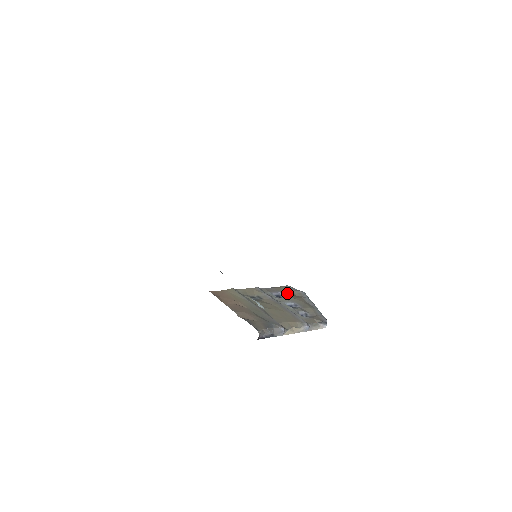
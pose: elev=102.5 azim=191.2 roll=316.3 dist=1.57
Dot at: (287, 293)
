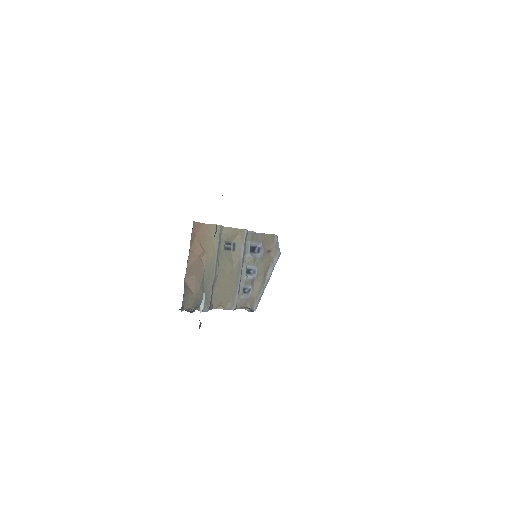
Dot at: (266, 247)
